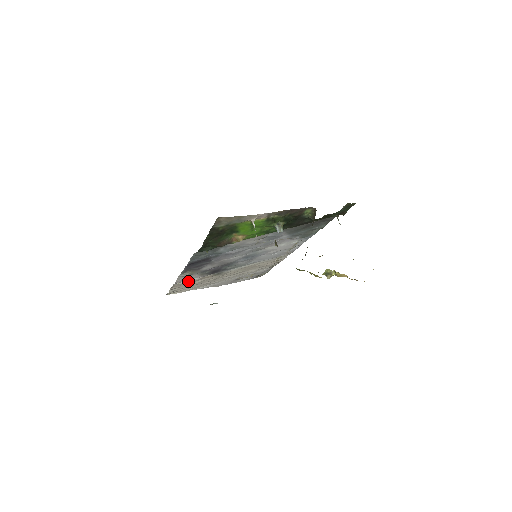
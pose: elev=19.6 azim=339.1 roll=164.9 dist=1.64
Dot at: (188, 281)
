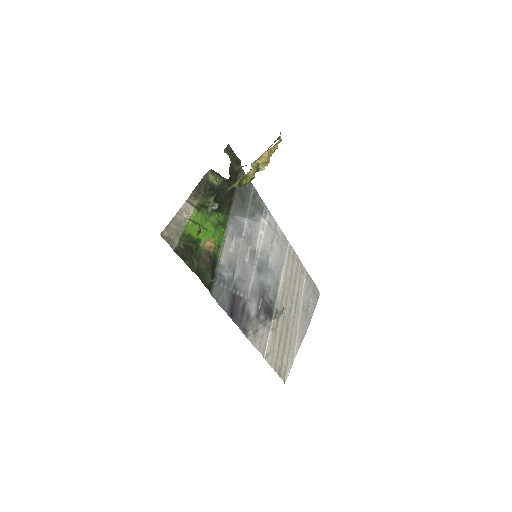
Dot at: (269, 344)
